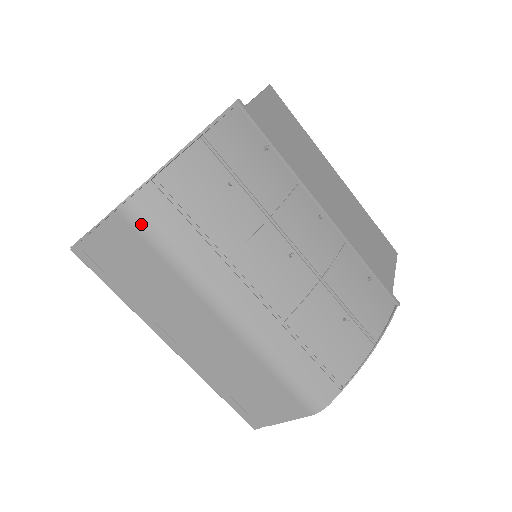
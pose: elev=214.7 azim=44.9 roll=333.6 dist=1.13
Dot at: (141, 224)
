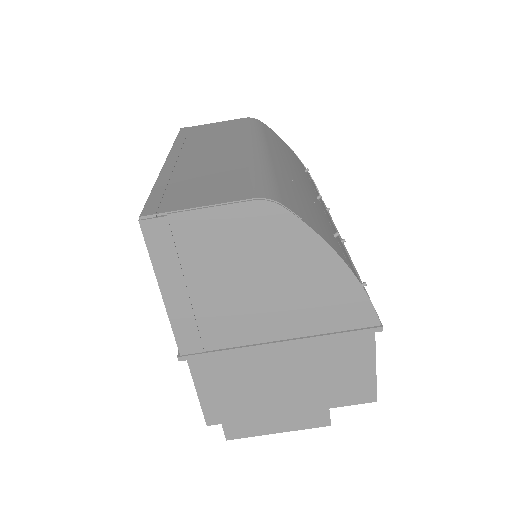
Dot at: (253, 122)
